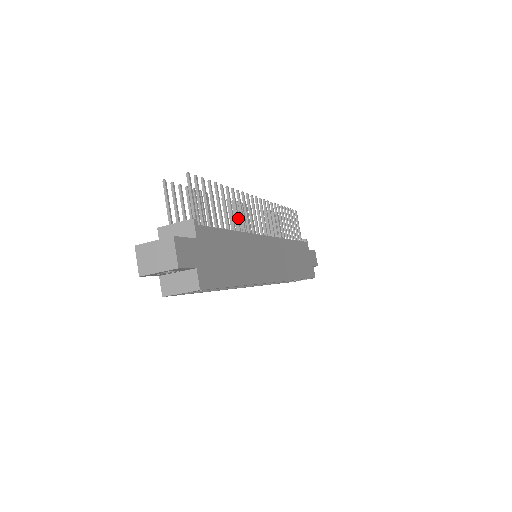
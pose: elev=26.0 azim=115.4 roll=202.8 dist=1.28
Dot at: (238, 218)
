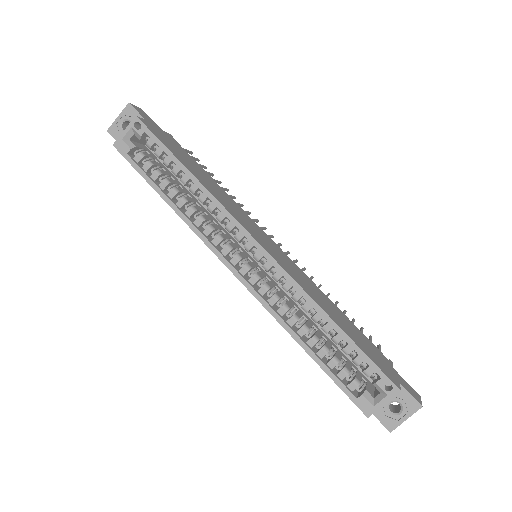
Dot at: occluded
